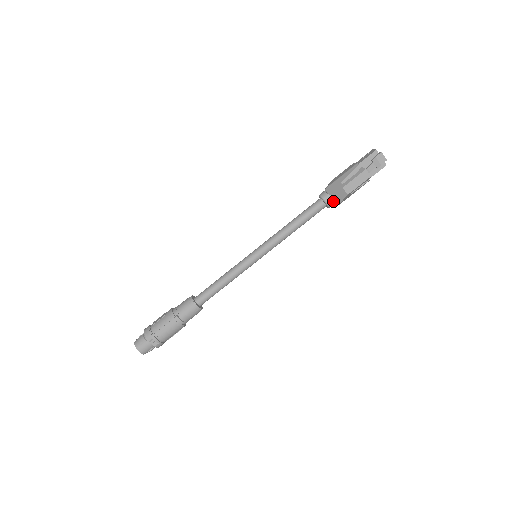
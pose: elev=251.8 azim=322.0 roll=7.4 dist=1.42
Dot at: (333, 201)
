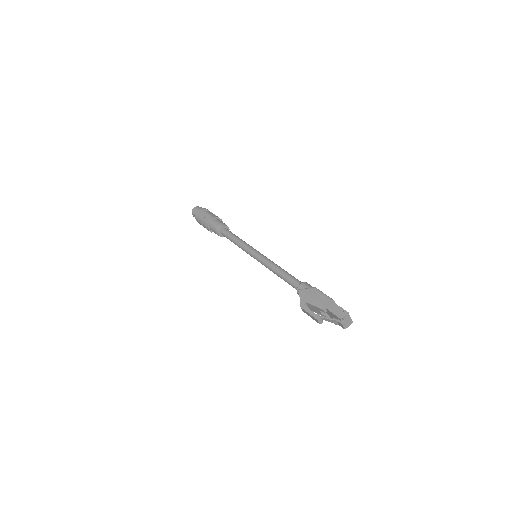
Dot at: occluded
